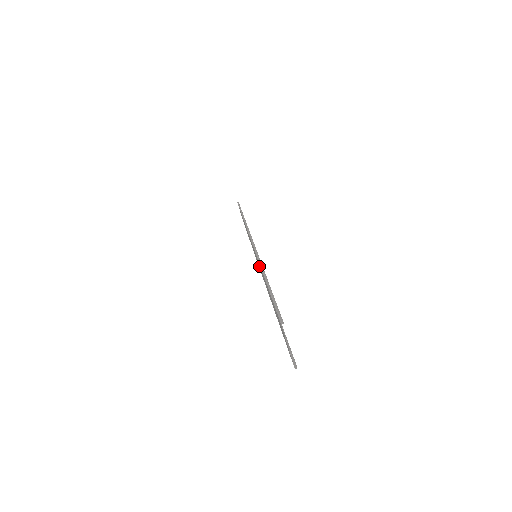
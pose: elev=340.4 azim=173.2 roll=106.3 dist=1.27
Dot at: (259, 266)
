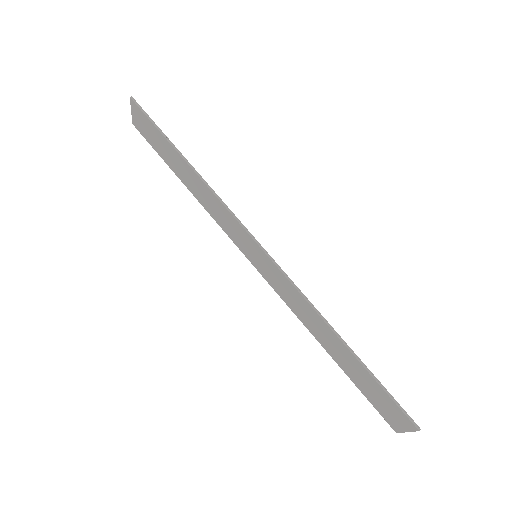
Dot at: (276, 281)
